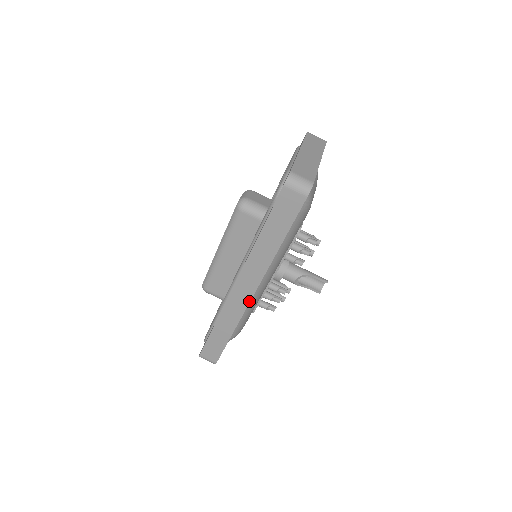
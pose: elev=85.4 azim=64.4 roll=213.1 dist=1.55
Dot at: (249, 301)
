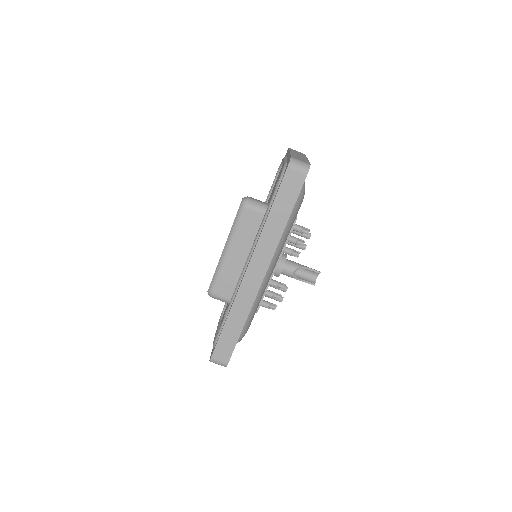
Dot at: (260, 285)
